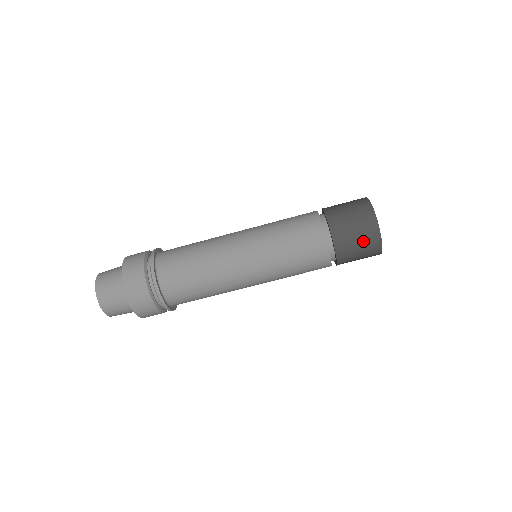
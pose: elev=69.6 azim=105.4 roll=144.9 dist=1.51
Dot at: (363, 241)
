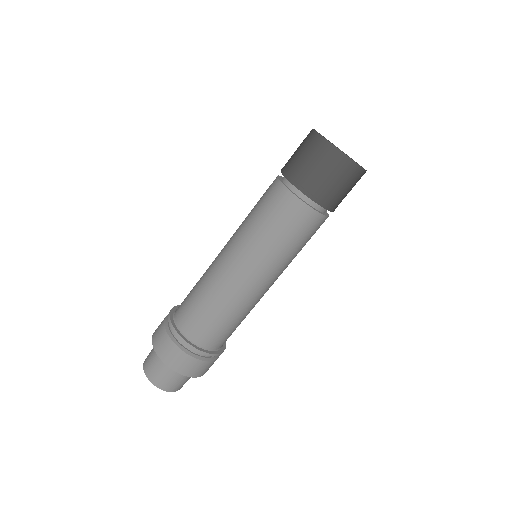
Dot at: (321, 164)
